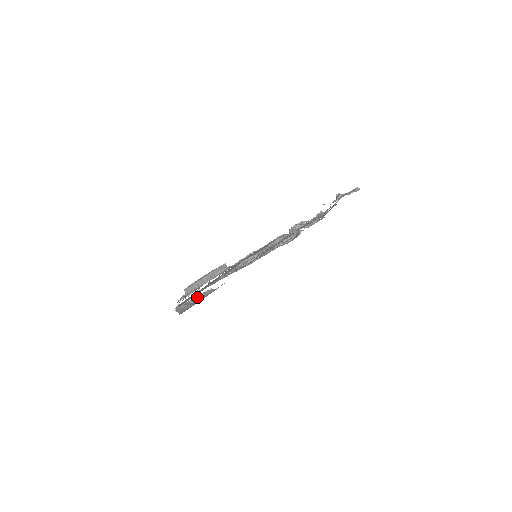
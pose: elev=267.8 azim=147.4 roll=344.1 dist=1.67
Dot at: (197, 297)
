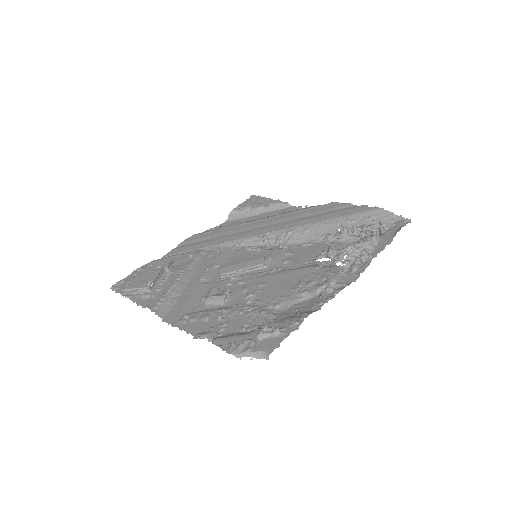
Dot at: (264, 206)
